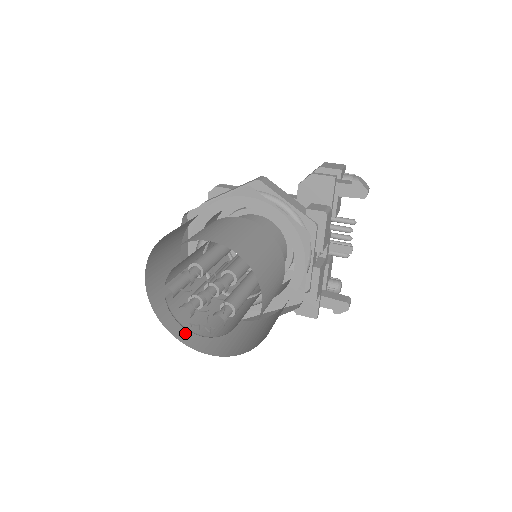
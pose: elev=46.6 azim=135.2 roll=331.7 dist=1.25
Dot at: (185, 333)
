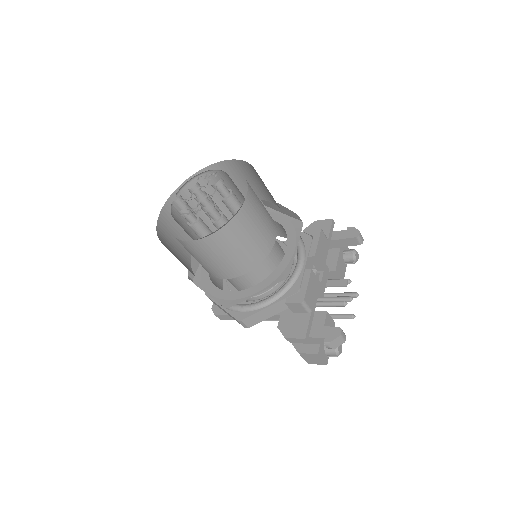
Dot at: occluded
